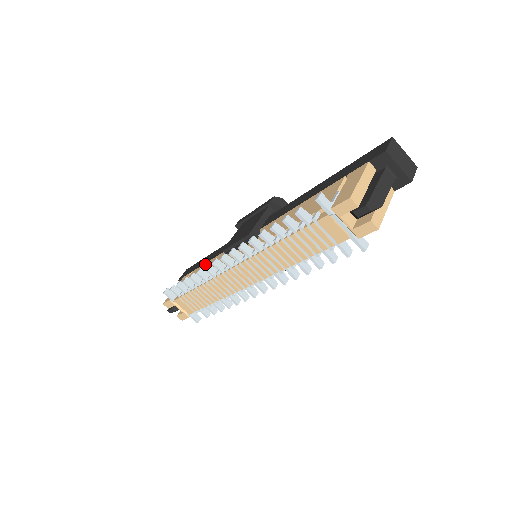
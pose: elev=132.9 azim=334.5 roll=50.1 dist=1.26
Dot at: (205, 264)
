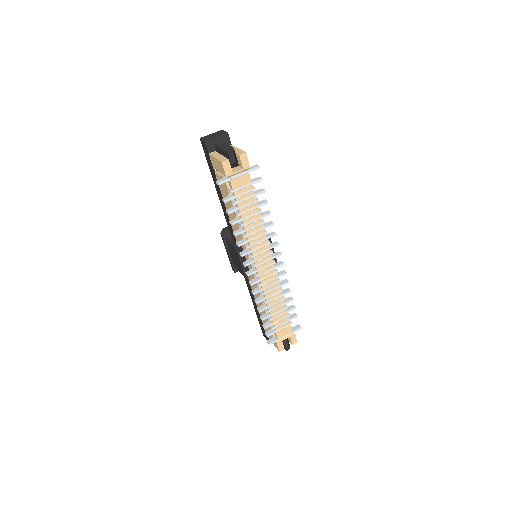
Dot at: (257, 307)
